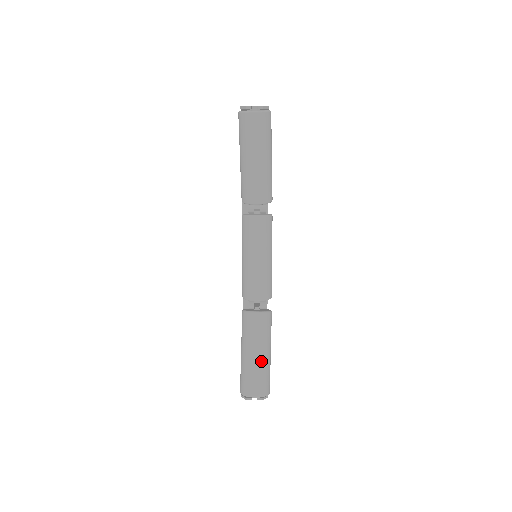
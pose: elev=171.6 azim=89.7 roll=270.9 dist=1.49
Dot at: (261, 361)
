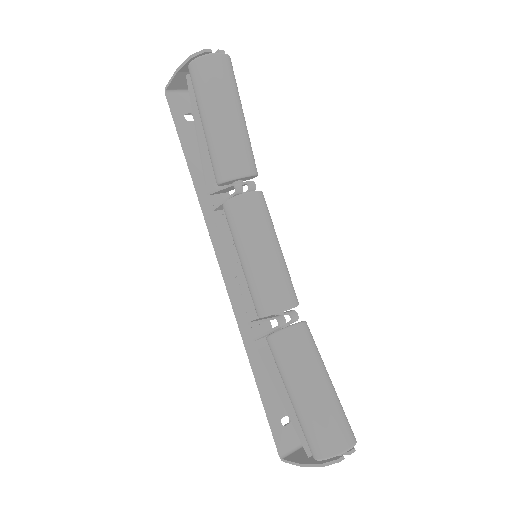
Dot at: (331, 391)
